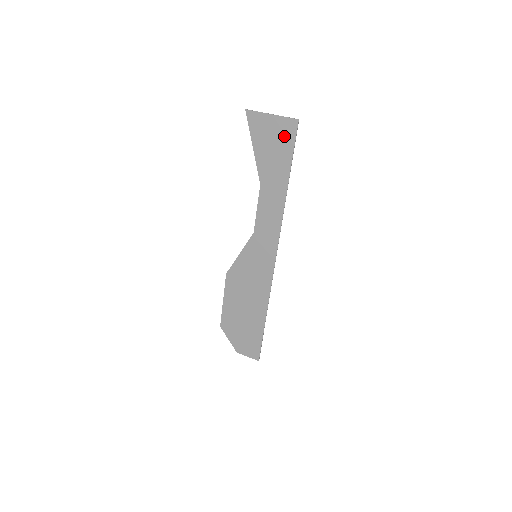
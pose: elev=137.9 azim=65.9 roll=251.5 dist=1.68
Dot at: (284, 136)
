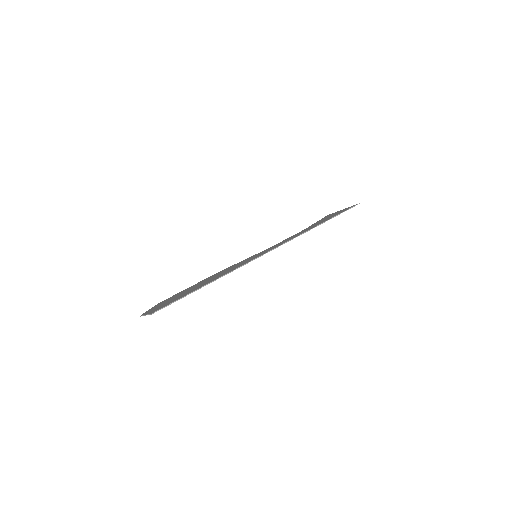
Dot at: occluded
